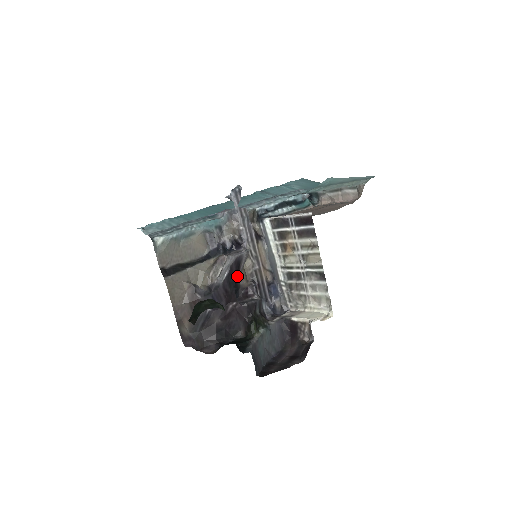
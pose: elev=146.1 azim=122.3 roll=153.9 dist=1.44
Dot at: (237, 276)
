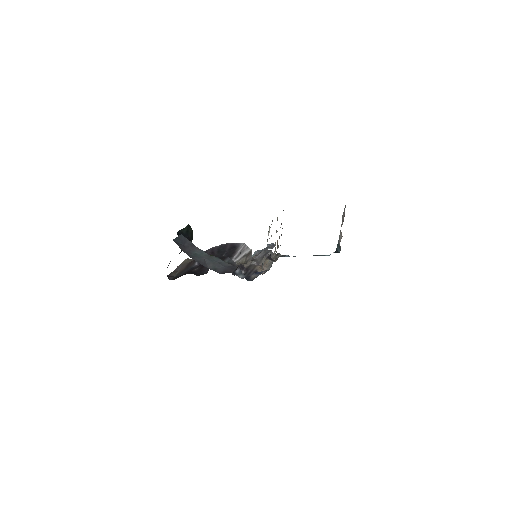
Dot at: (230, 256)
